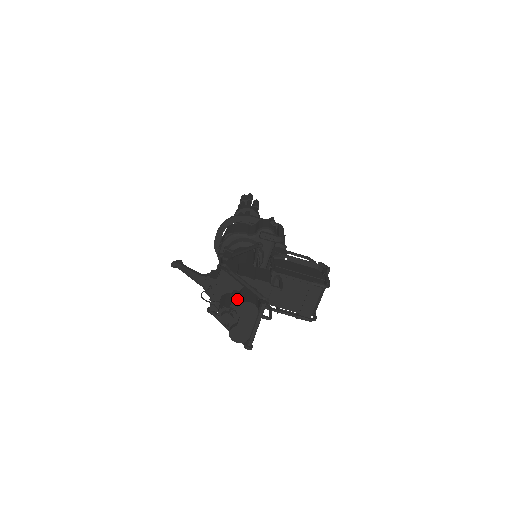
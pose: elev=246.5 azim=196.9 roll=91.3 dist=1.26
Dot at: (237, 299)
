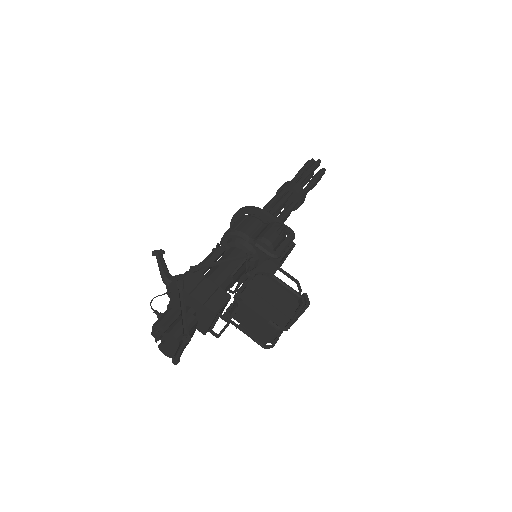
Dot at: (172, 322)
